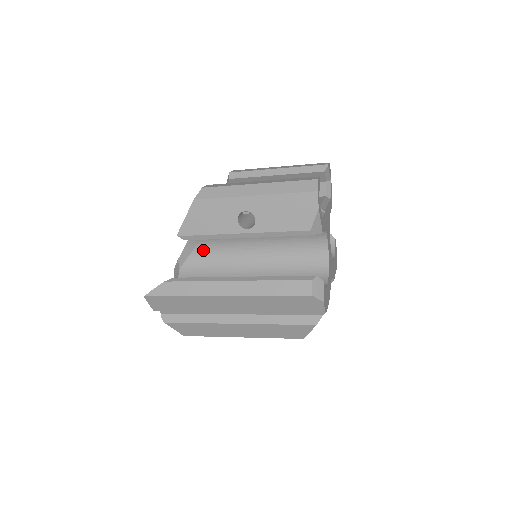
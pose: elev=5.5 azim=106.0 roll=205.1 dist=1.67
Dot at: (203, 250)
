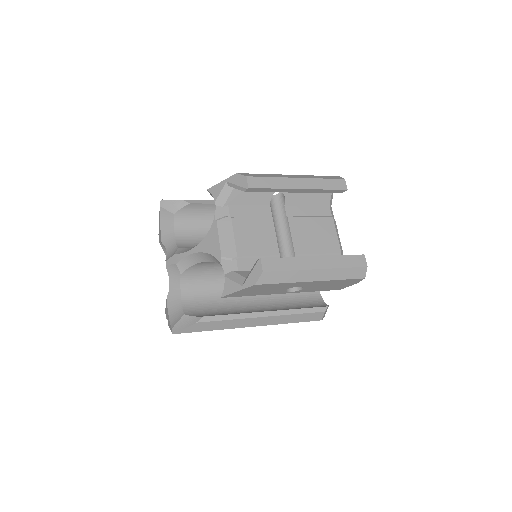
Dot at: (211, 262)
